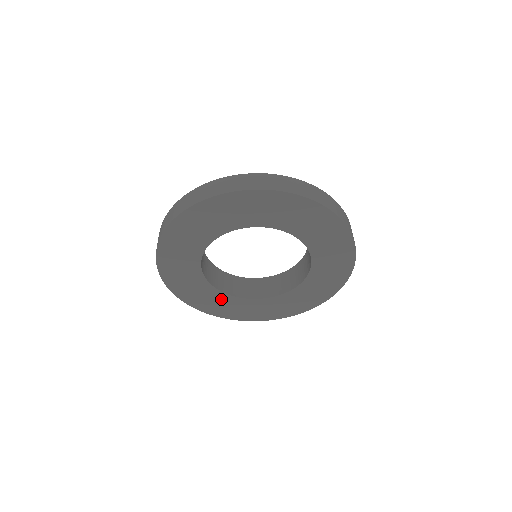
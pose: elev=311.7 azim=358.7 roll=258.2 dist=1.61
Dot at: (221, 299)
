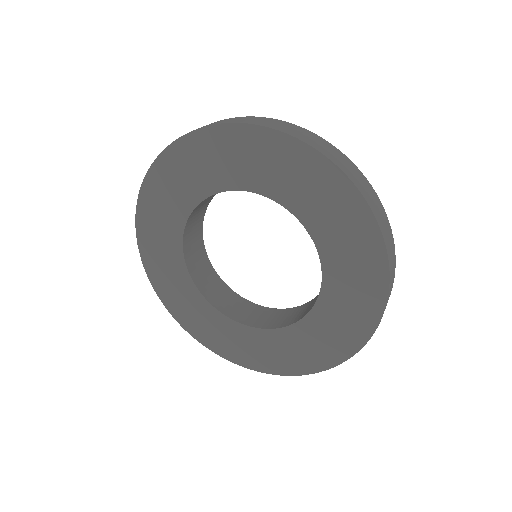
Dot at: (182, 282)
